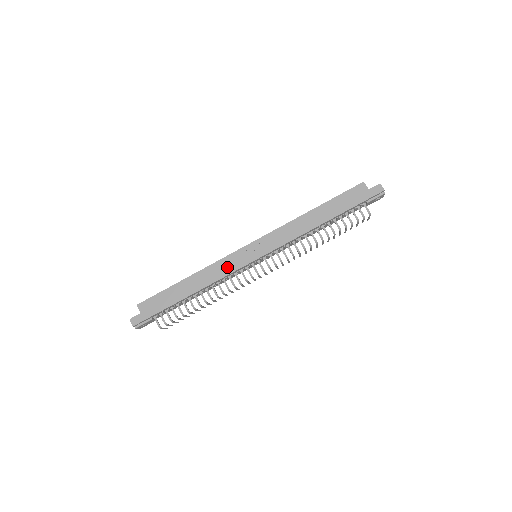
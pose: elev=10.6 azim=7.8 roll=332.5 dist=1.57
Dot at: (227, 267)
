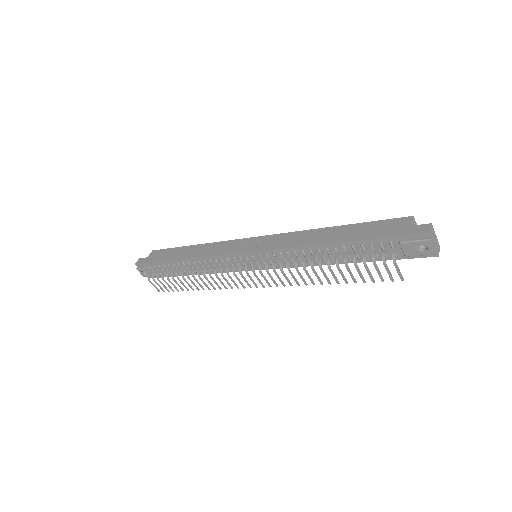
Dot at: (222, 249)
